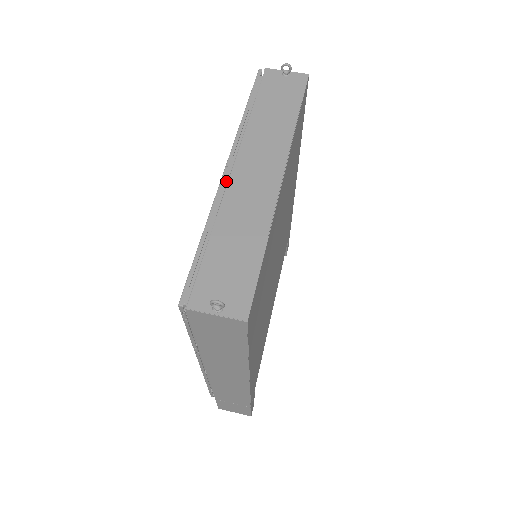
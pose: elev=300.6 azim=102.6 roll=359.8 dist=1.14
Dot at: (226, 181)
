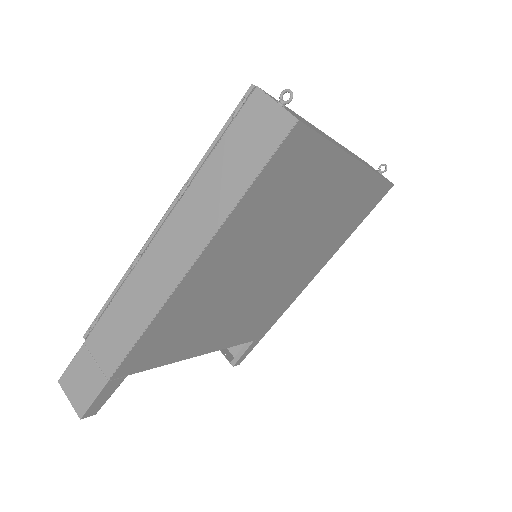
Dot at: occluded
